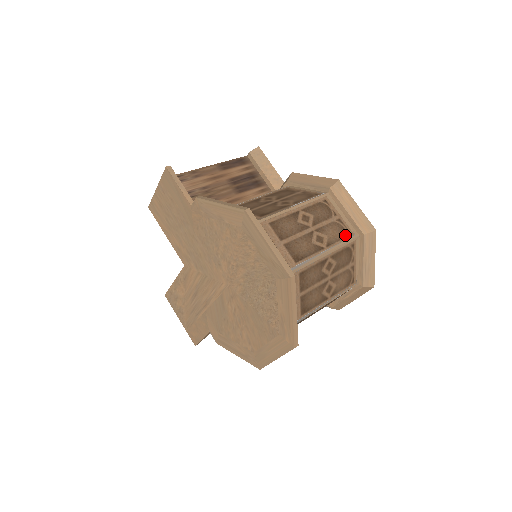
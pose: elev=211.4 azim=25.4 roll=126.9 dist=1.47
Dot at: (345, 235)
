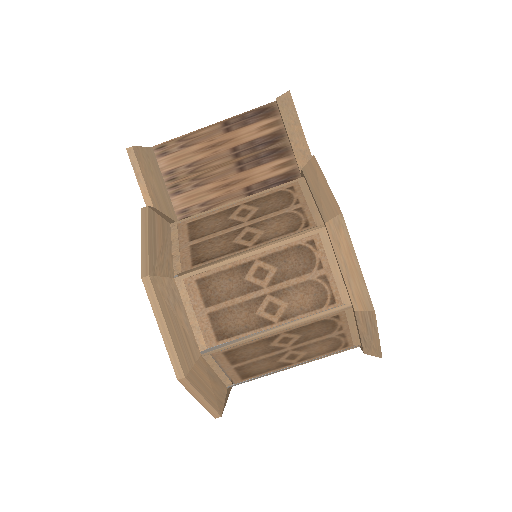
Dot at: (323, 304)
